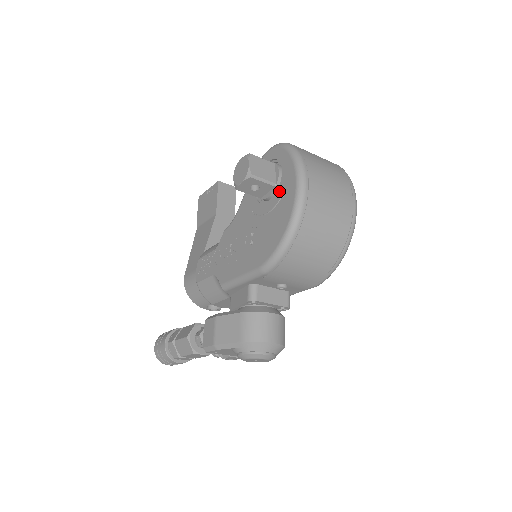
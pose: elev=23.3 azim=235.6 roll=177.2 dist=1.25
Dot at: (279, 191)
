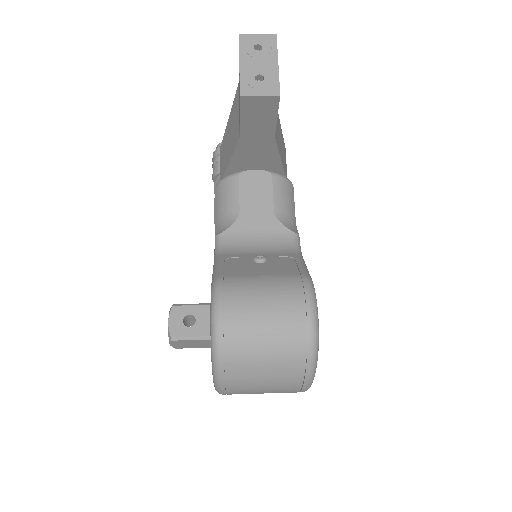
Dot at: occluded
